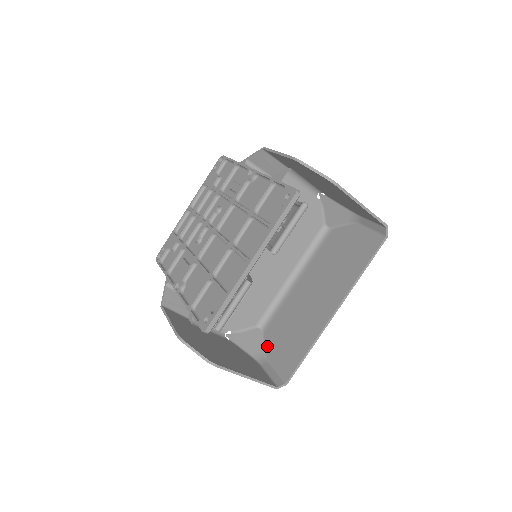
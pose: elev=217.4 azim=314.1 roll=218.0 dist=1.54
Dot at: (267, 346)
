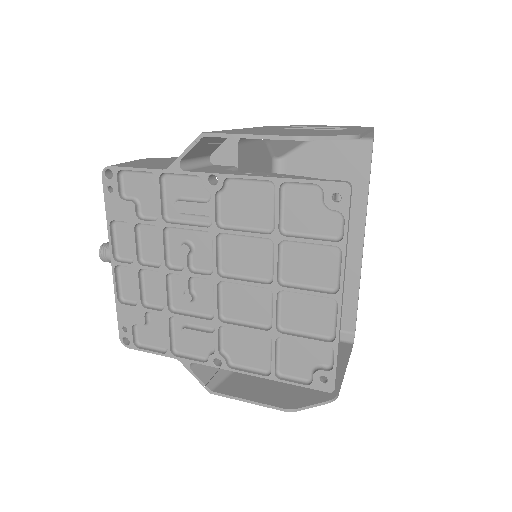
Dot at: occluded
